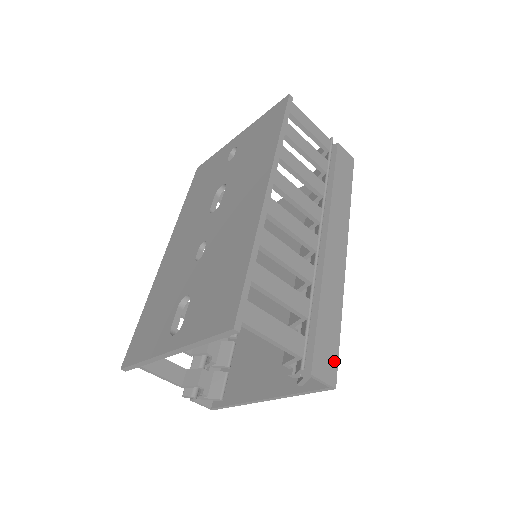
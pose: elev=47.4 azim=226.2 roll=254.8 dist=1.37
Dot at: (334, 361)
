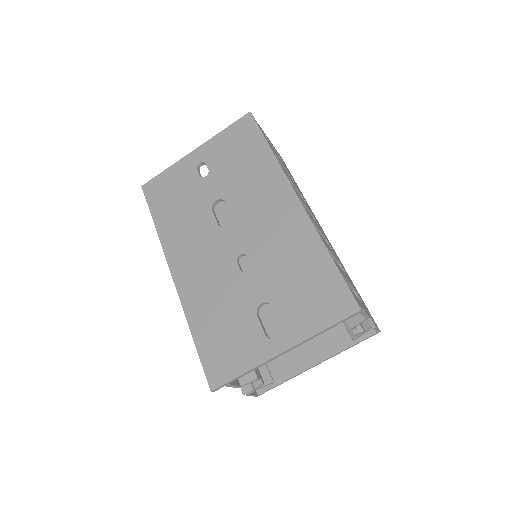
Dot at: (370, 314)
